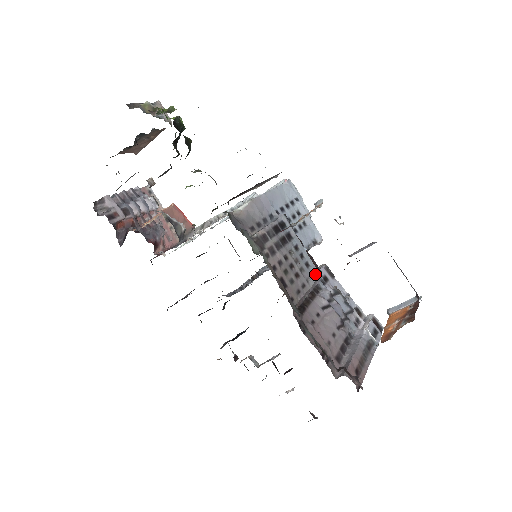
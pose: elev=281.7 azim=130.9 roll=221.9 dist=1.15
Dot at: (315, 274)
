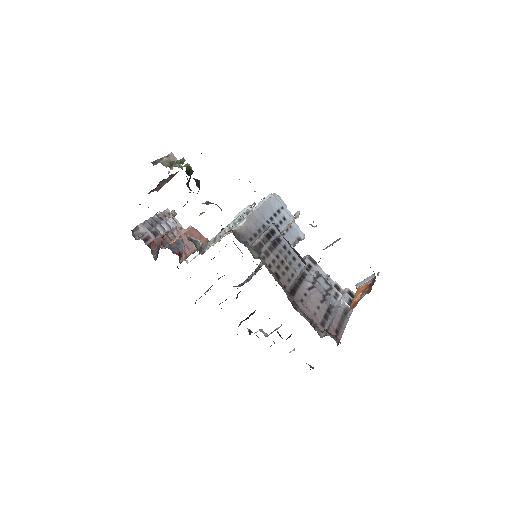
Dot at: (301, 265)
